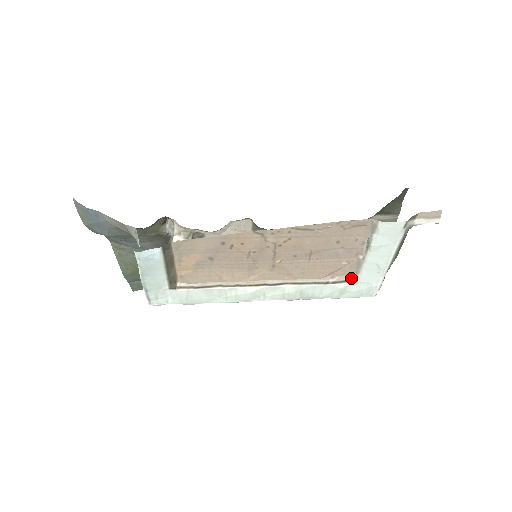
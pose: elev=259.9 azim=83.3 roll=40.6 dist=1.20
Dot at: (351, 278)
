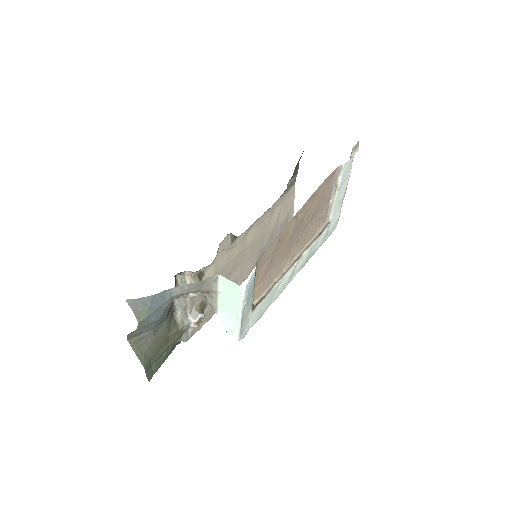
Dot at: (326, 222)
